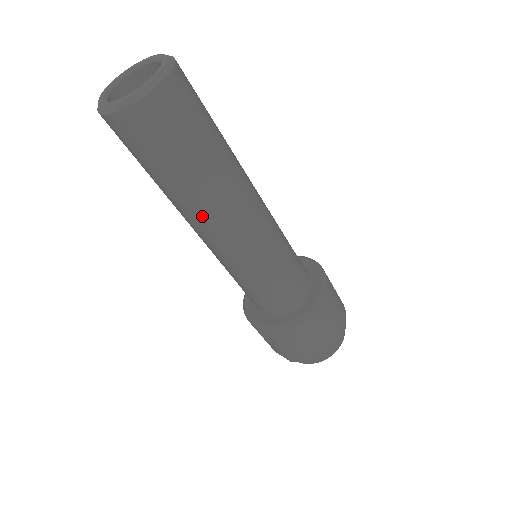
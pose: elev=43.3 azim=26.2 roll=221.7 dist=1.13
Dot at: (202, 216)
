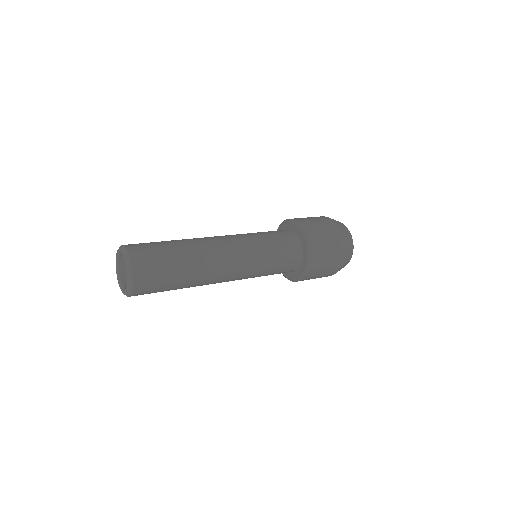
Dot at: occluded
